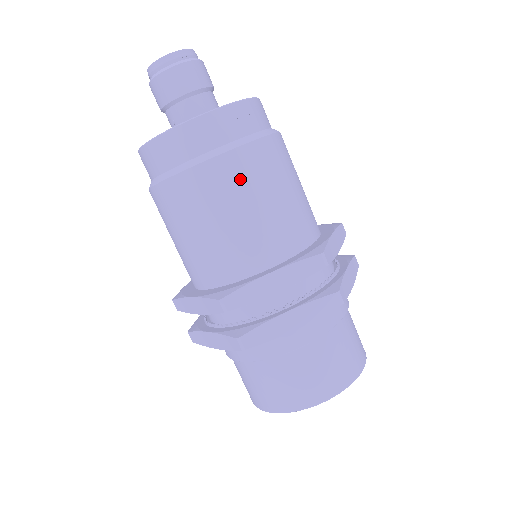
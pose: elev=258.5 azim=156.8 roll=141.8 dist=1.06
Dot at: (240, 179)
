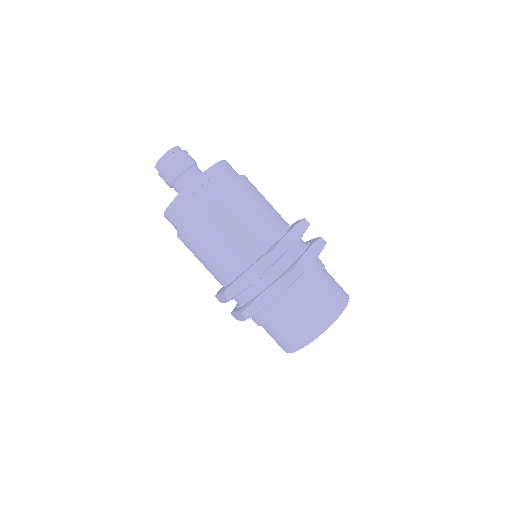
Dot at: (214, 220)
